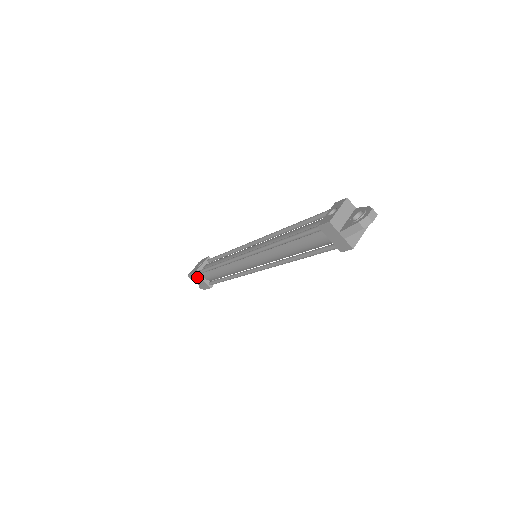
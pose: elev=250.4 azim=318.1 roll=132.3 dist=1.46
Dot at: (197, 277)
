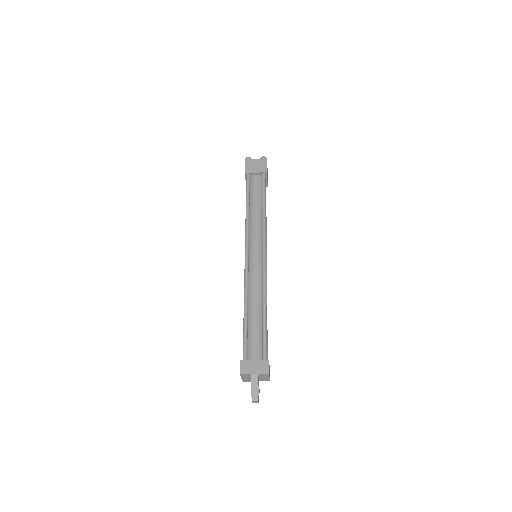
Dot at: occluded
